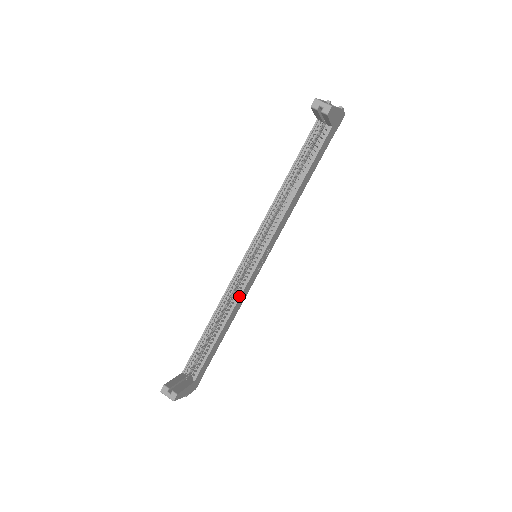
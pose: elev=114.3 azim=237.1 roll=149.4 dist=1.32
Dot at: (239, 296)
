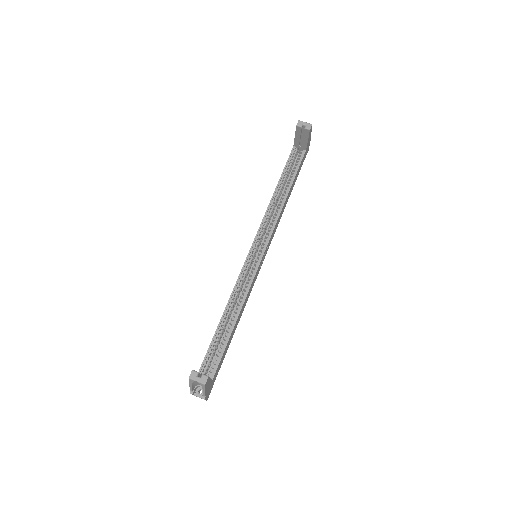
Dot at: (249, 287)
